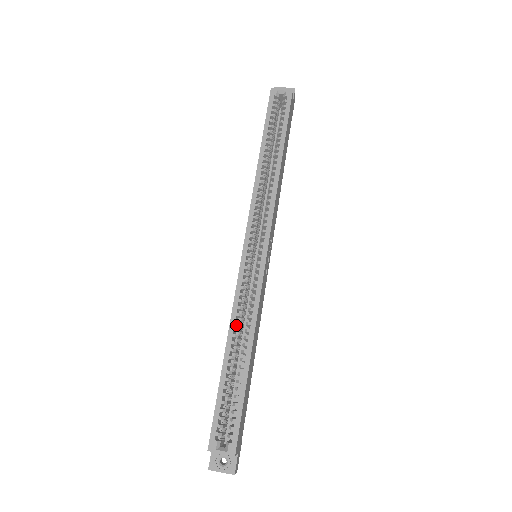
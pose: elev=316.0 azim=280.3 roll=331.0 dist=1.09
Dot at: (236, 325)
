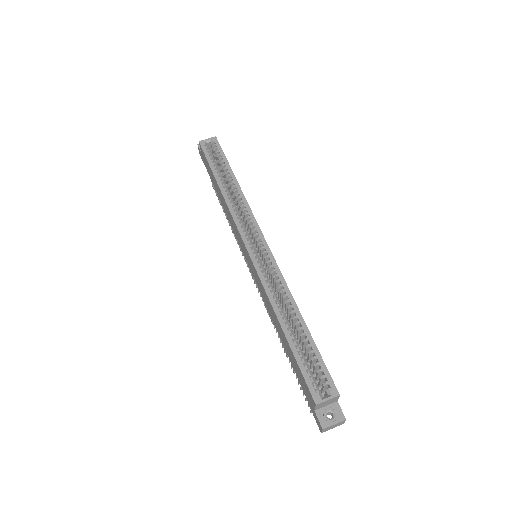
Dot at: occluded
